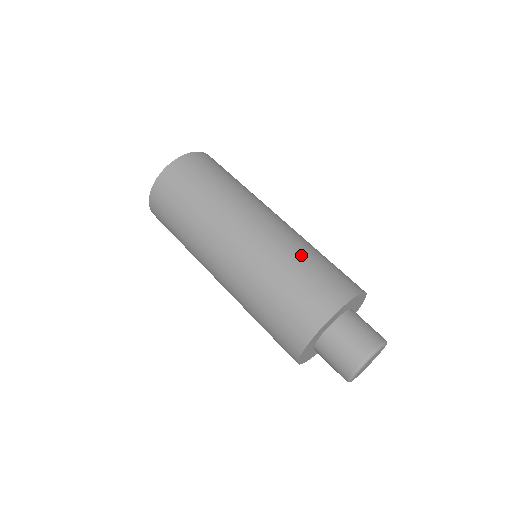
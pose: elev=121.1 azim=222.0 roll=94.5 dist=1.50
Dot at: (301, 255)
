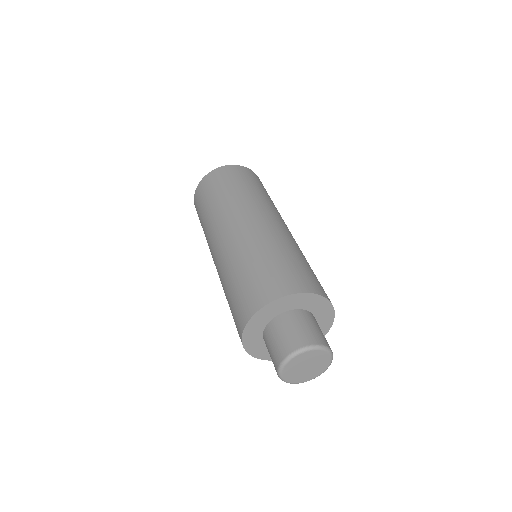
Dot at: (267, 251)
